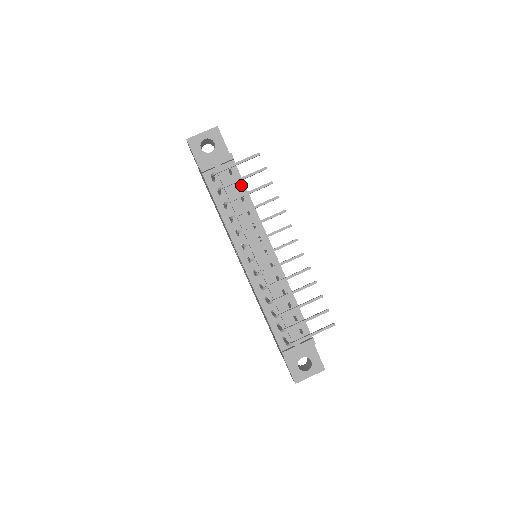
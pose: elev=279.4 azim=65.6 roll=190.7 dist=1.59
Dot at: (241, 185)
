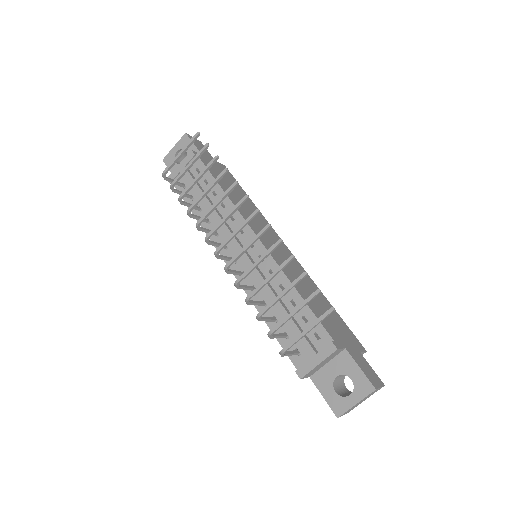
Dot at: (210, 179)
